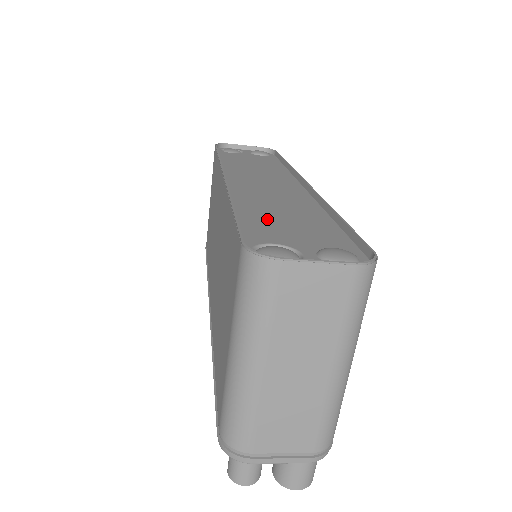
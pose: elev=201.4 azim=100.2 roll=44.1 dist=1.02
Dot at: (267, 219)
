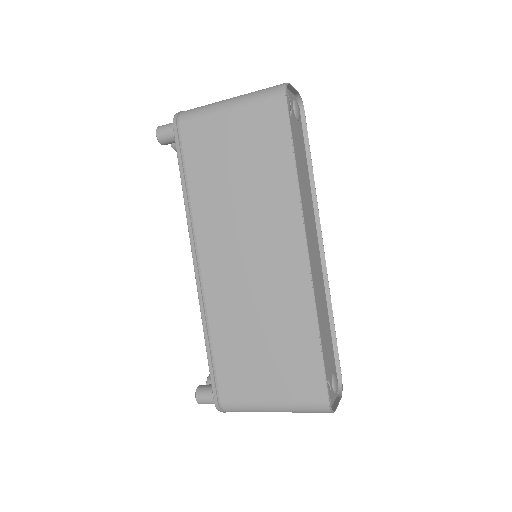
Dot at: (322, 339)
